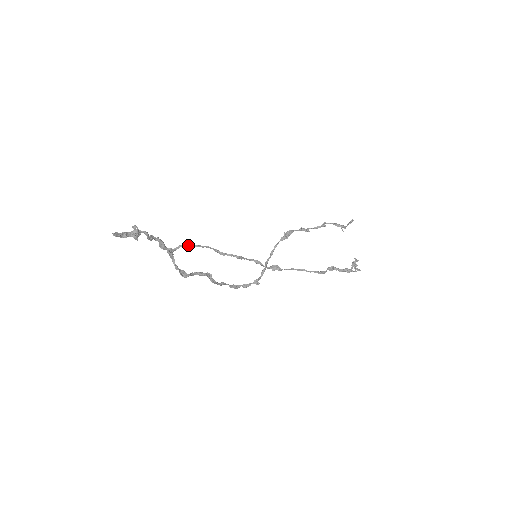
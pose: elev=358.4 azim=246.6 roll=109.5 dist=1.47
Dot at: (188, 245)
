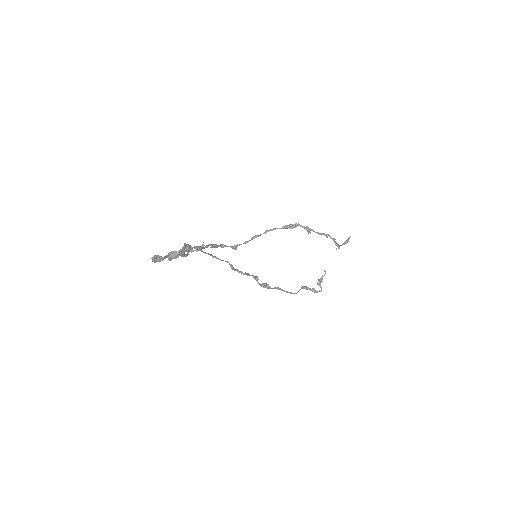
Dot at: (210, 255)
